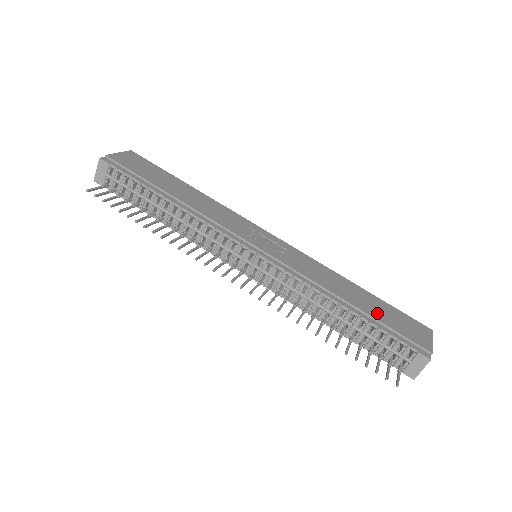
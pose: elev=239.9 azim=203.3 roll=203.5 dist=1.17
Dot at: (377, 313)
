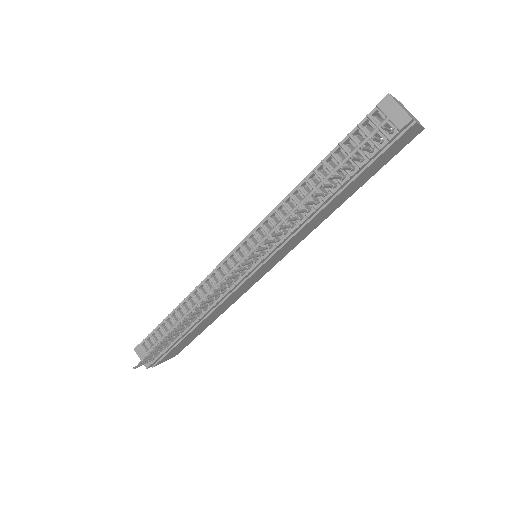
Dot at: occluded
